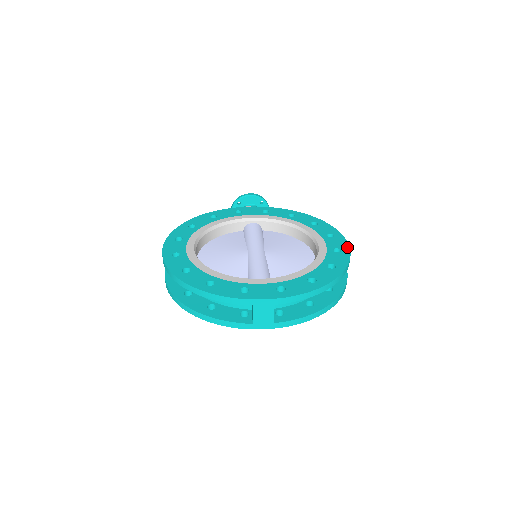
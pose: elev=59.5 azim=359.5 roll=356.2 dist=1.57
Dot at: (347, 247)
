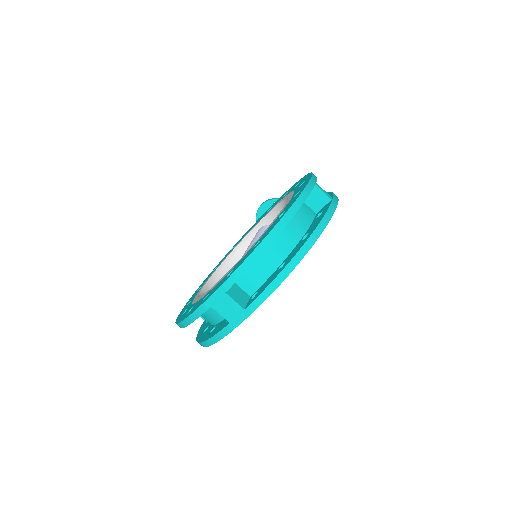
Dot at: (307, 182)
